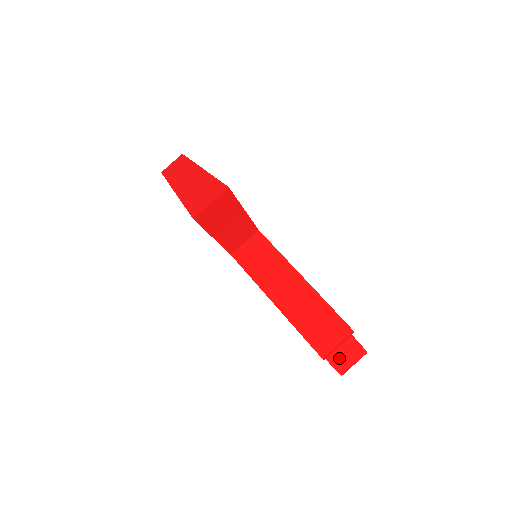
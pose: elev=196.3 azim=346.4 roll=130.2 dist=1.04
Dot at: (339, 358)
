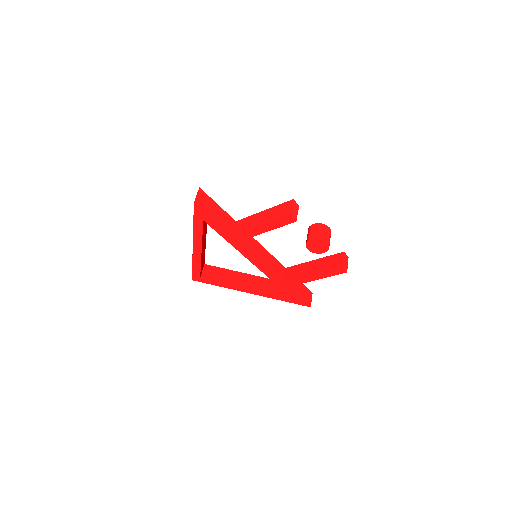
Dot at: (316, 234)
